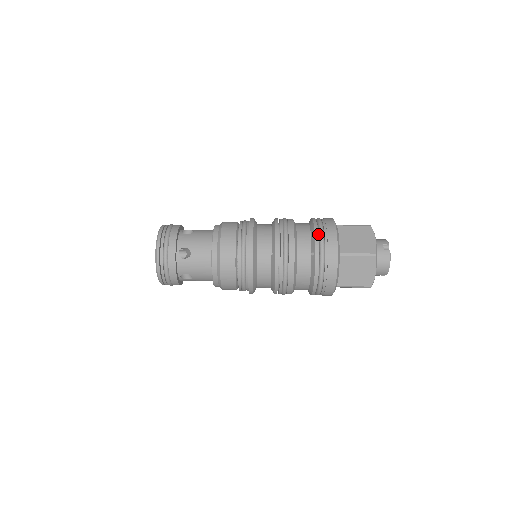
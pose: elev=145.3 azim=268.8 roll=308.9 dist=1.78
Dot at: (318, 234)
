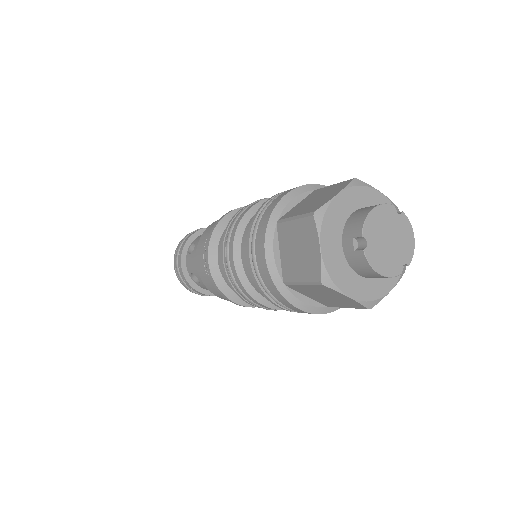
Dot at: occluded
